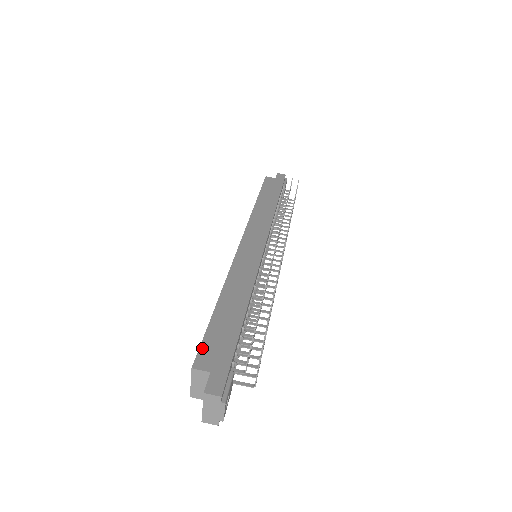
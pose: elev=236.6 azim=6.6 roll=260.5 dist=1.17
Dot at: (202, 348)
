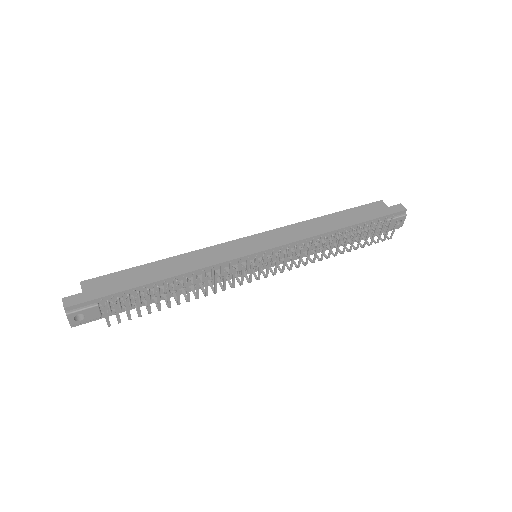
Dot at: (102, 277)
